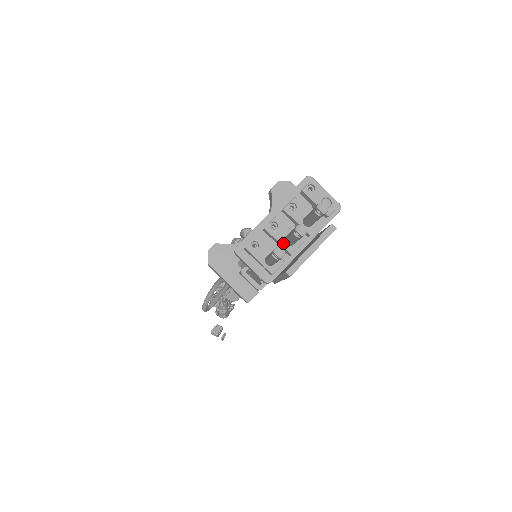
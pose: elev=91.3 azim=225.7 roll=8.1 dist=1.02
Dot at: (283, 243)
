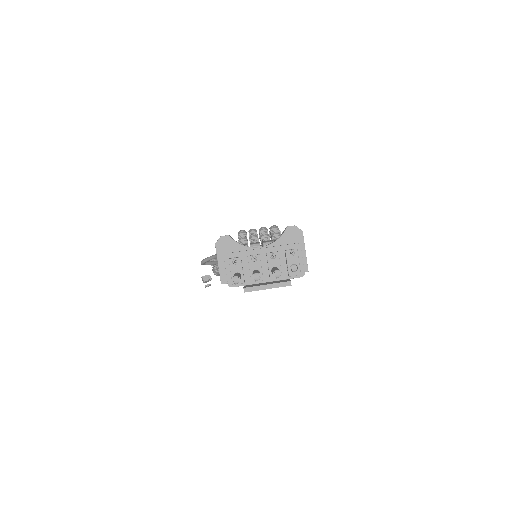
Dot at: (252, 272)
